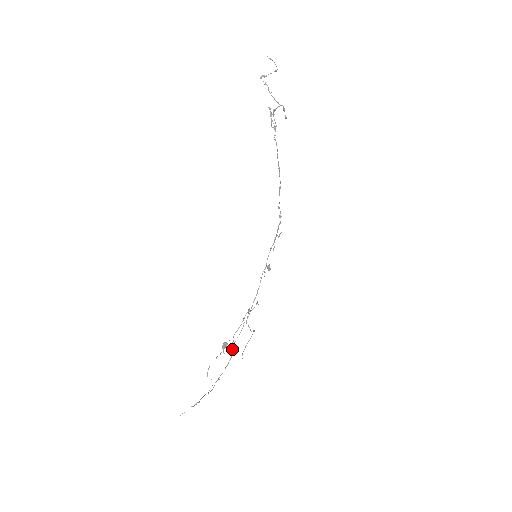
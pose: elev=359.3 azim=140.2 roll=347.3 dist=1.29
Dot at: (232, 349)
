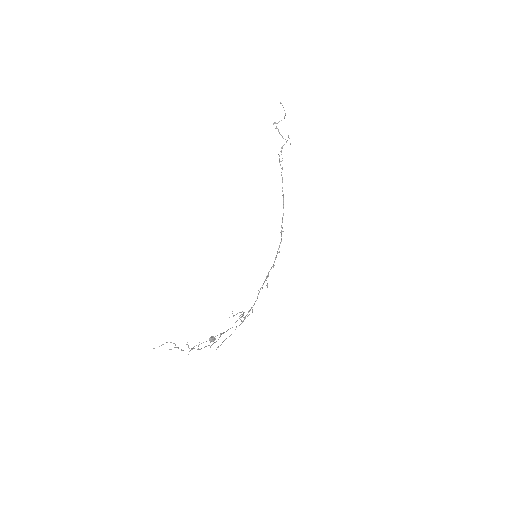
Dot at: (220, 336)
